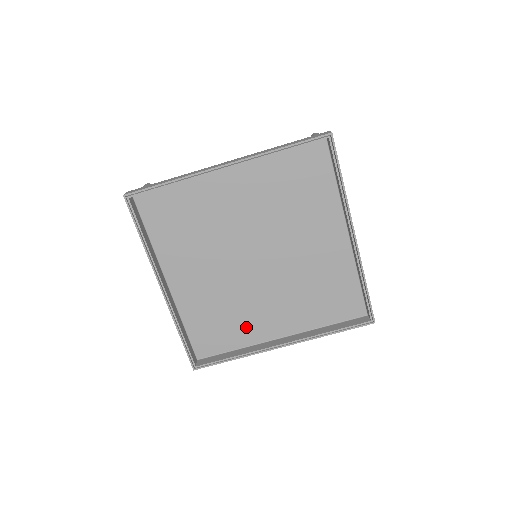
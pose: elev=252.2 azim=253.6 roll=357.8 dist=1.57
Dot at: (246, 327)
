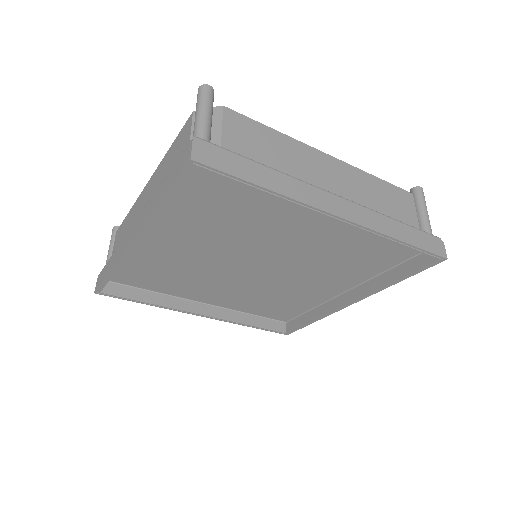
Dot at: (182, 286)
